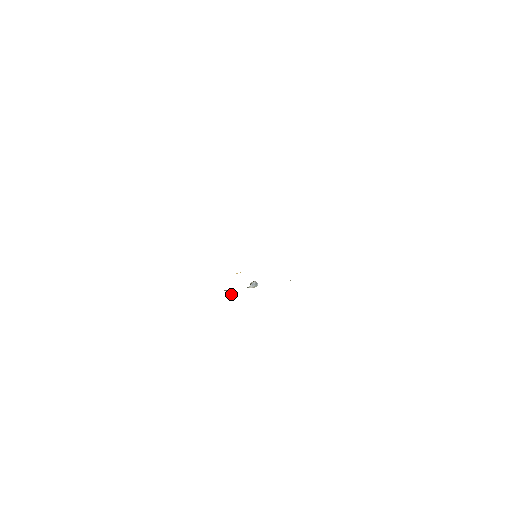
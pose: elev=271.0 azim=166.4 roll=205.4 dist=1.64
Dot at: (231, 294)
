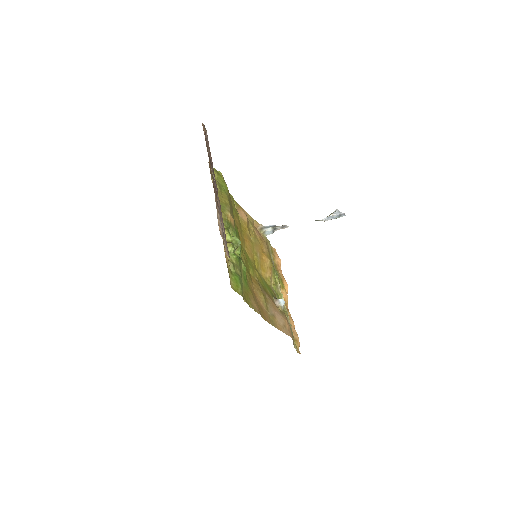
Dot at: (271, 232)
